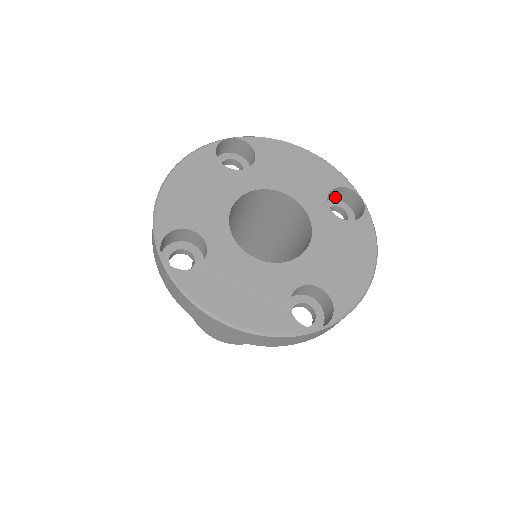
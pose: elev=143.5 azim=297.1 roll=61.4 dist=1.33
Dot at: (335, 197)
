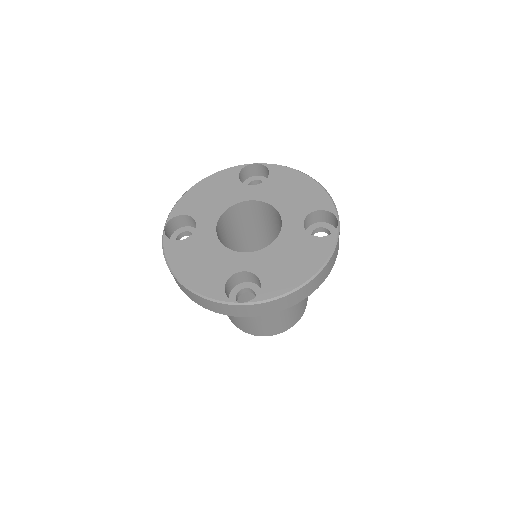
Dot at: (325, 220)
